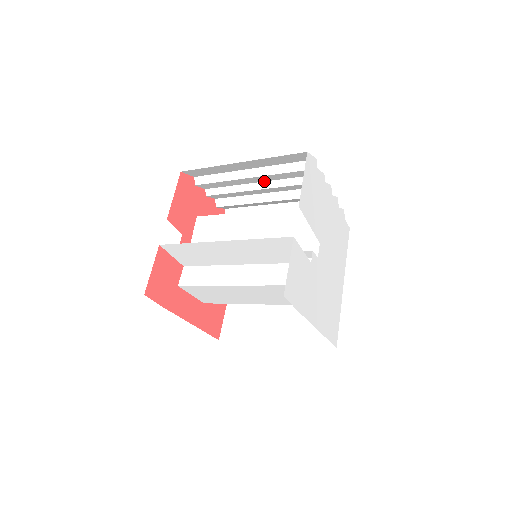
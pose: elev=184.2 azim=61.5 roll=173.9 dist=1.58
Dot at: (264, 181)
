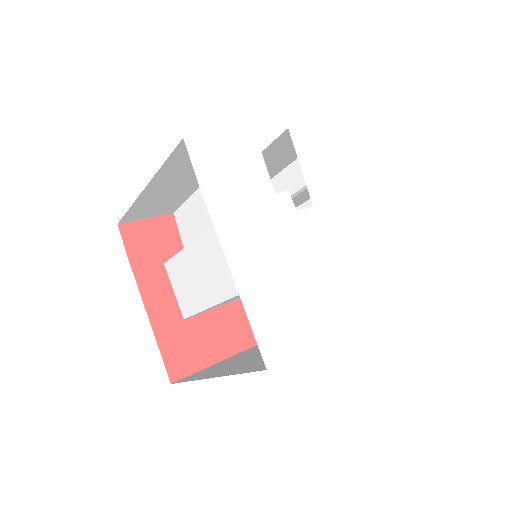
Dot at: occluded
